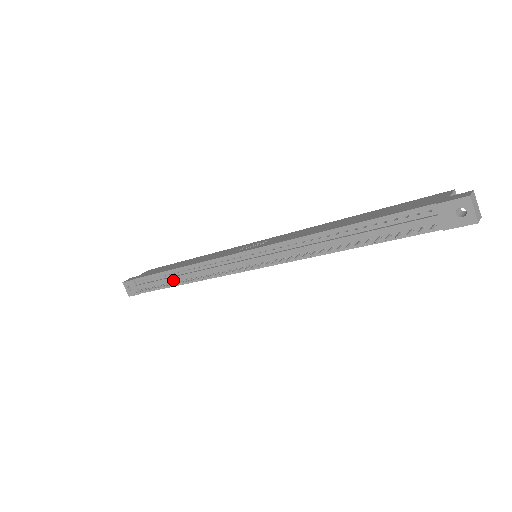
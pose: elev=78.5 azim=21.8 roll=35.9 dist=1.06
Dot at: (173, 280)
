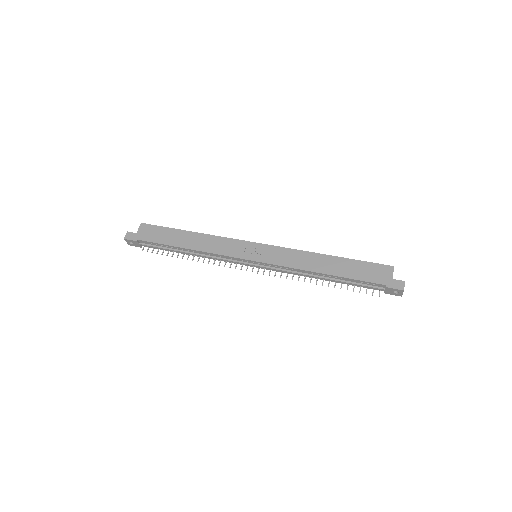
Dot at: (180, 251)
